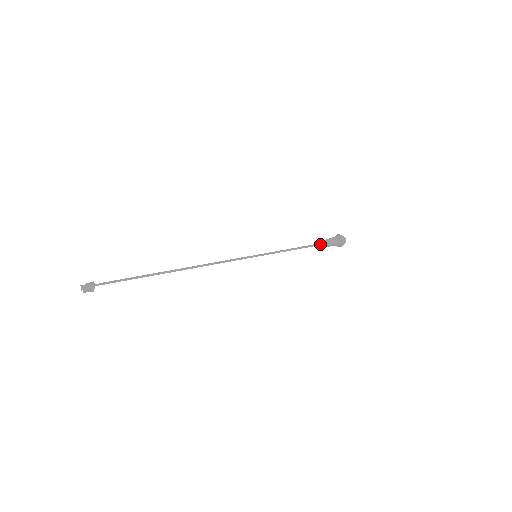
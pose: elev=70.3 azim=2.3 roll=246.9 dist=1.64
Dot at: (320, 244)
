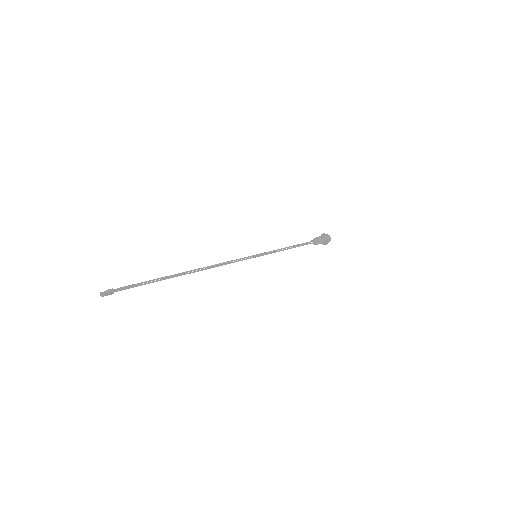
Dot at: occluded
